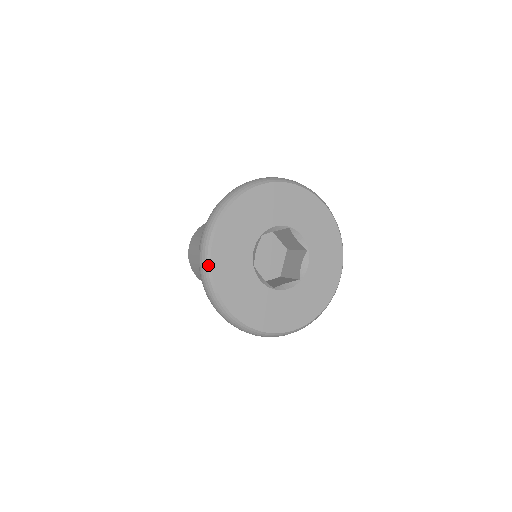
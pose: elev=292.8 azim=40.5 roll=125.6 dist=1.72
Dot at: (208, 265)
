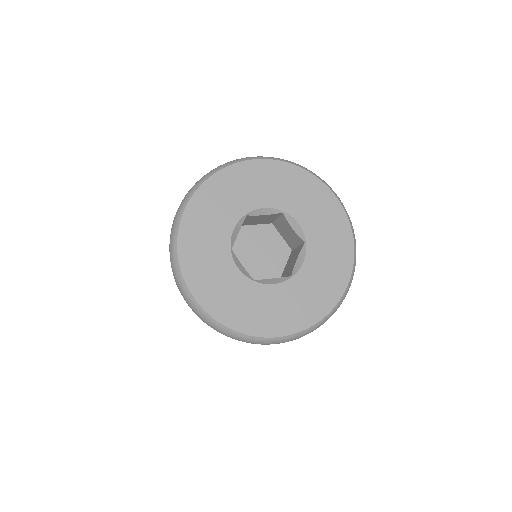
Dot at: (175, 238)
